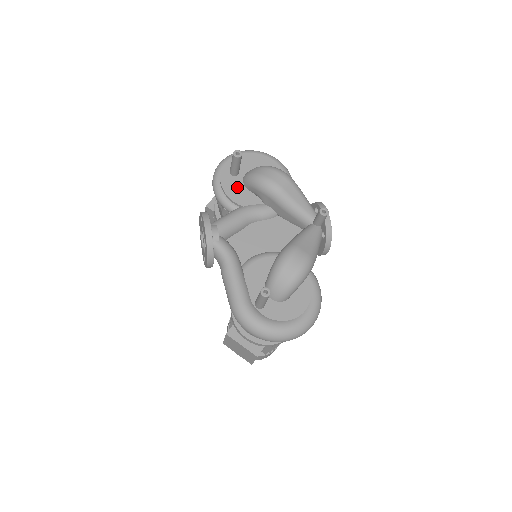
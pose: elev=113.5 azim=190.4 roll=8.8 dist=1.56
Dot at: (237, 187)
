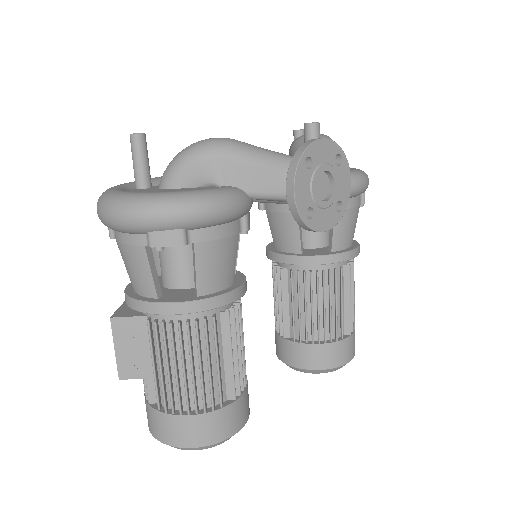
Dot at: occluded
